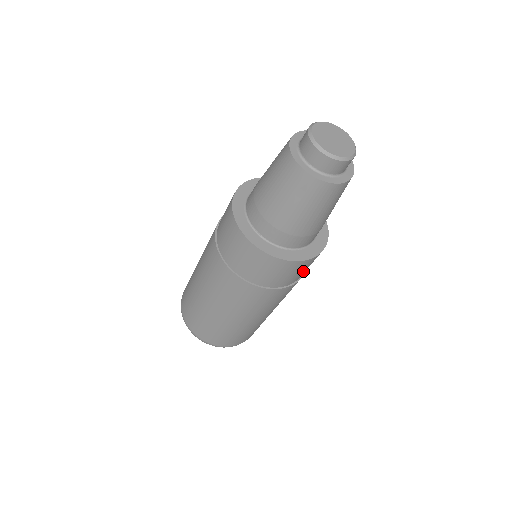
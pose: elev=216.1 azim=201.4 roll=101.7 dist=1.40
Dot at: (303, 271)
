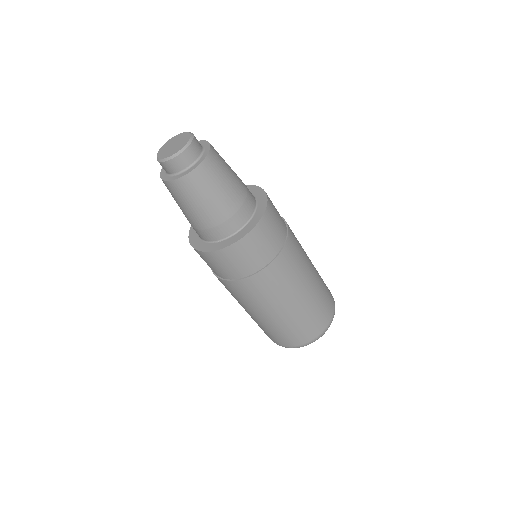
Dot at: (240, 263)
